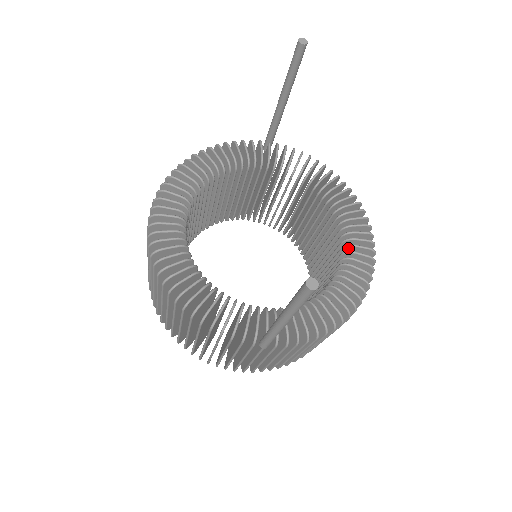
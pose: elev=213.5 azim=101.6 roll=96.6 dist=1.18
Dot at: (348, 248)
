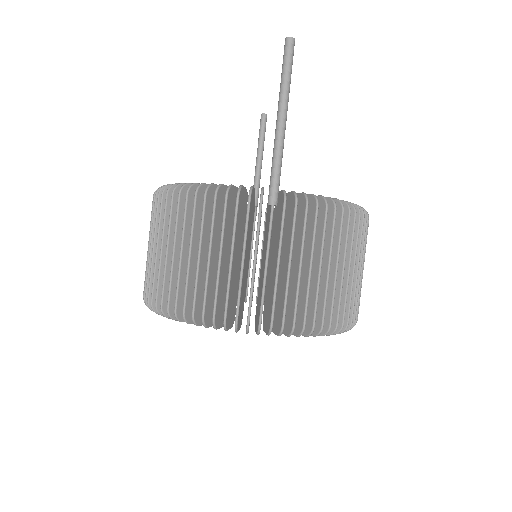
Dot at: occluded
